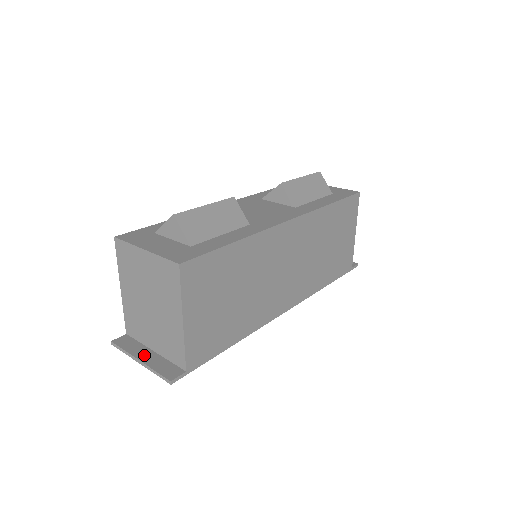
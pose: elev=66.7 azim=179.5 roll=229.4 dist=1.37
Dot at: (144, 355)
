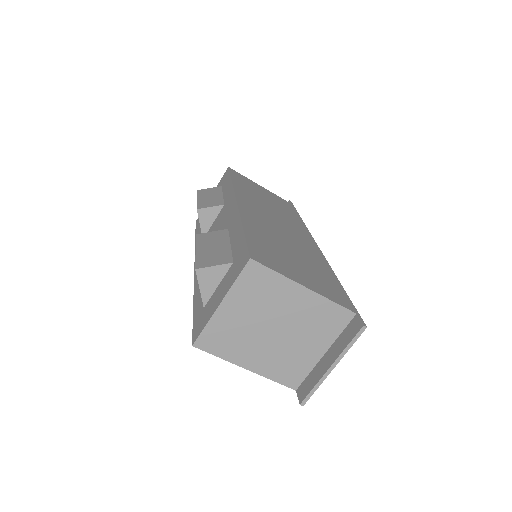
Dot at: (326, 363)
